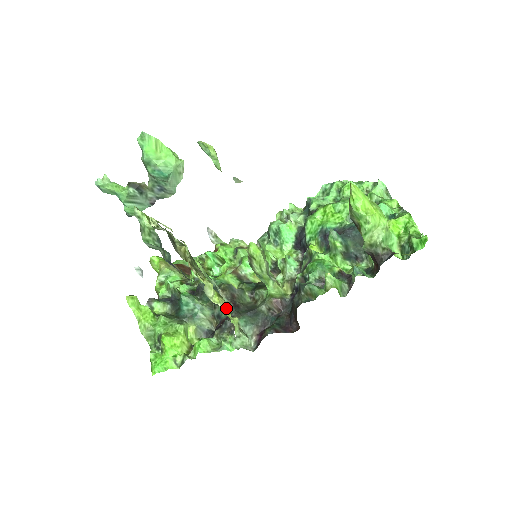
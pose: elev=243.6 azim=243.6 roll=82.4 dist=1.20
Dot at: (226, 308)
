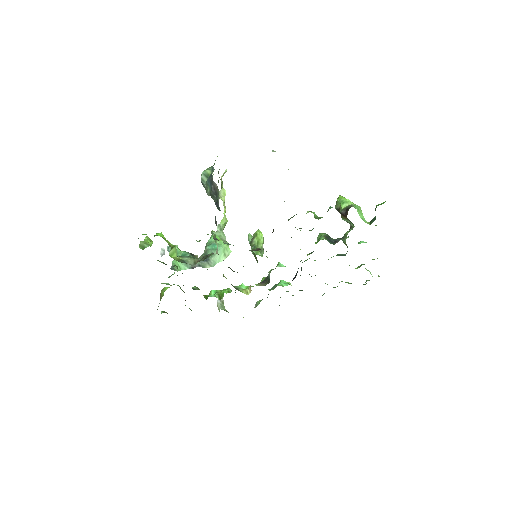
Dot at: (225, 209)
